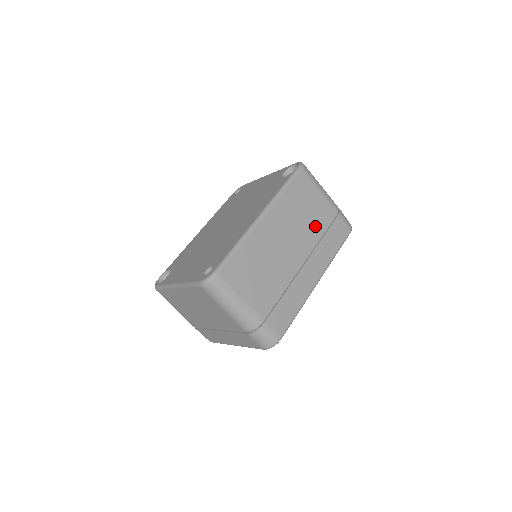
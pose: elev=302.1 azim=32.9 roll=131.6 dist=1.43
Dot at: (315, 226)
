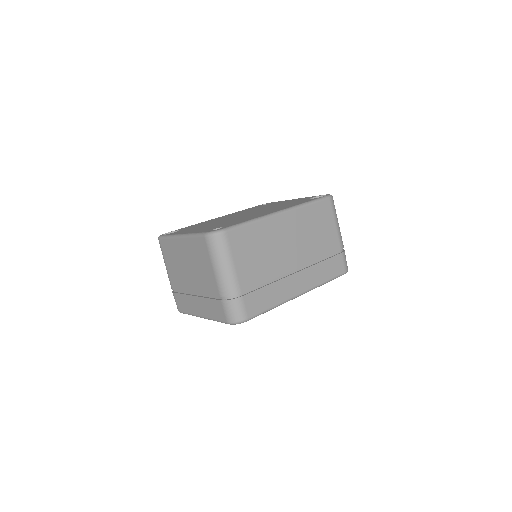
Dot at: (319, 249)
